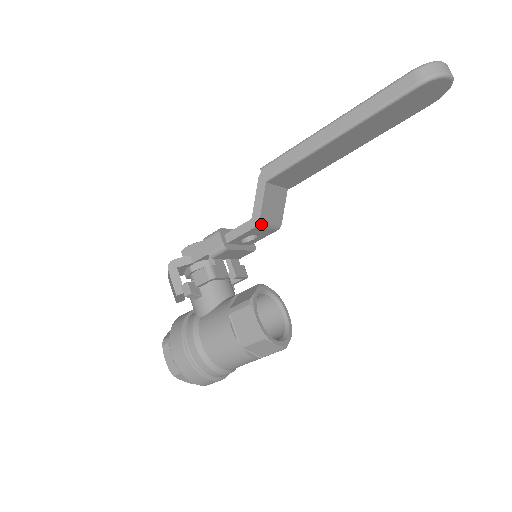
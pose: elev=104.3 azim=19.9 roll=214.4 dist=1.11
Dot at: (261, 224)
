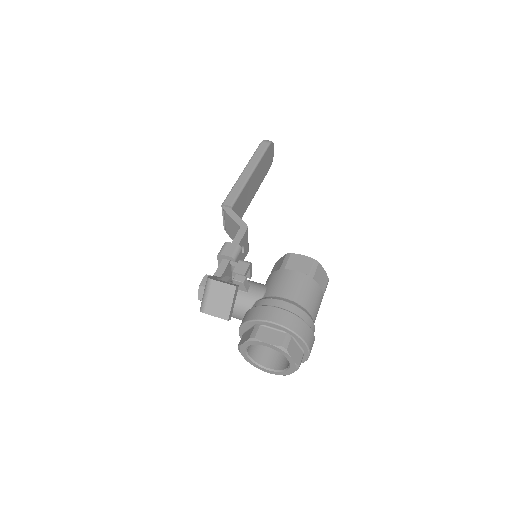
Dot at: (247, 229)
